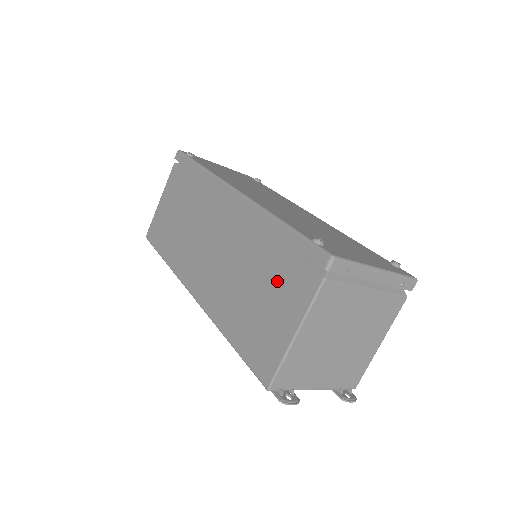
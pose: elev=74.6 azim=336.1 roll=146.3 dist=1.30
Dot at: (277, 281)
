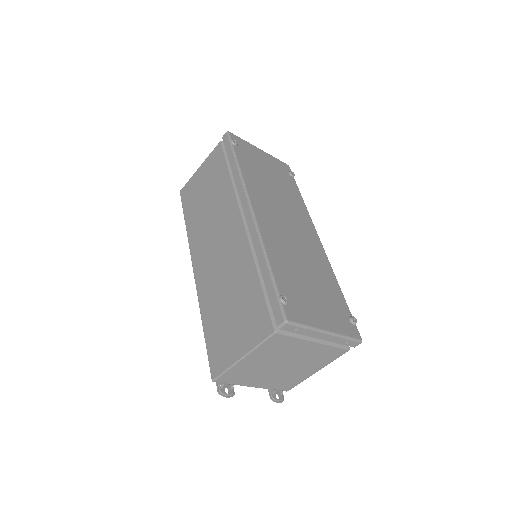
Dot at: (248, 308)
